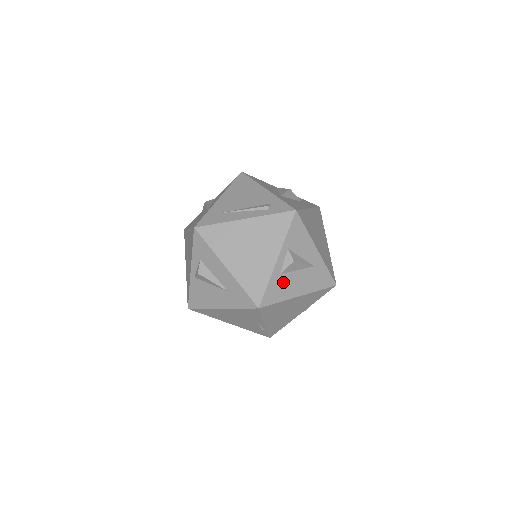
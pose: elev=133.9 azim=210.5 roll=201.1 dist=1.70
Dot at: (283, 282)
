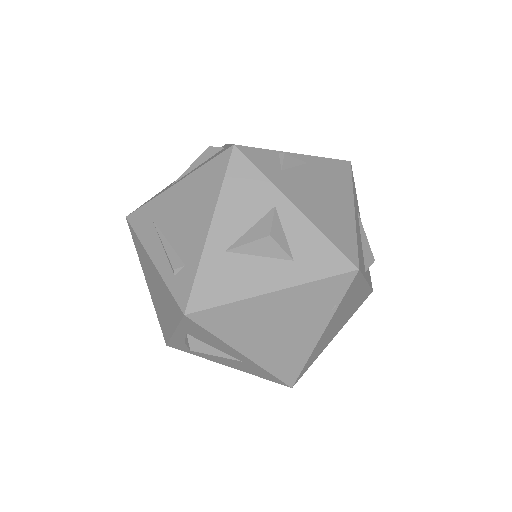
Dot at: occluded
